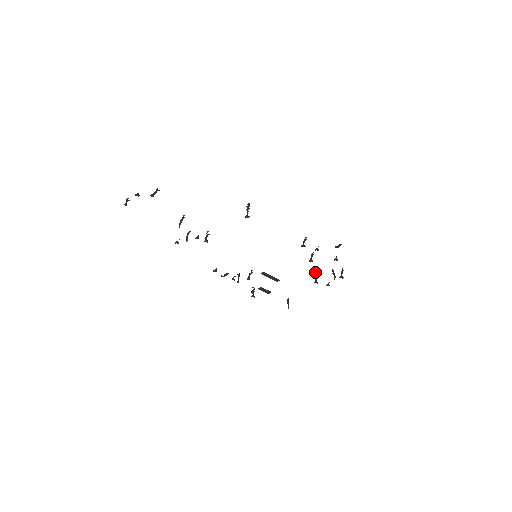
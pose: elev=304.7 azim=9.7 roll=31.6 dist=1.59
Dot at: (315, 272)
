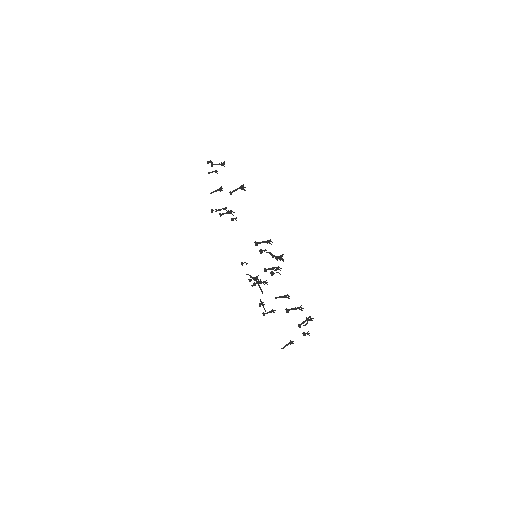
Dot at: (310, 318)
